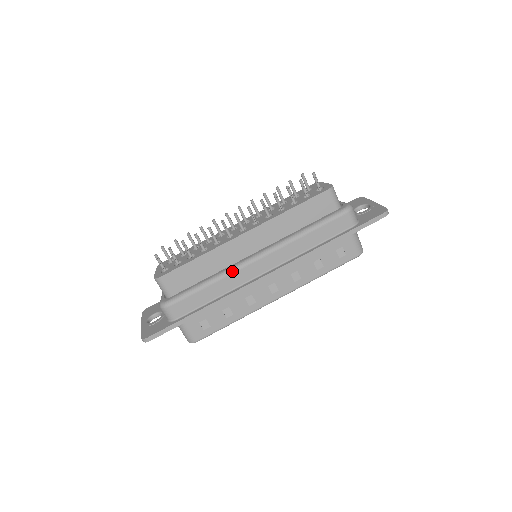
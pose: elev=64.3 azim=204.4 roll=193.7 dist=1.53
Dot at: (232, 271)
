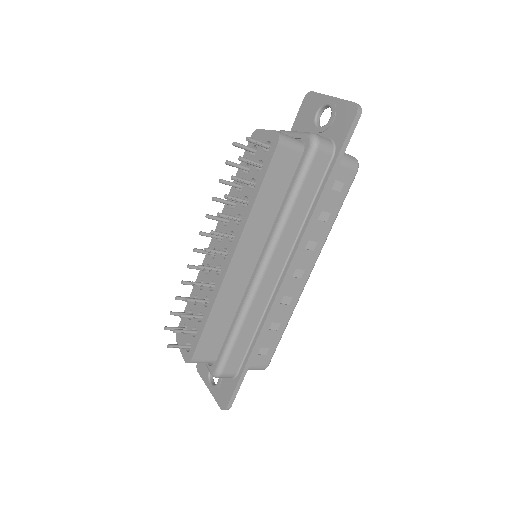
Dot at: (250, 301)
